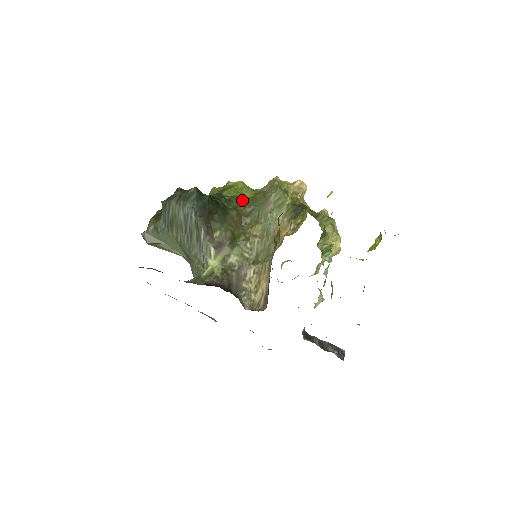
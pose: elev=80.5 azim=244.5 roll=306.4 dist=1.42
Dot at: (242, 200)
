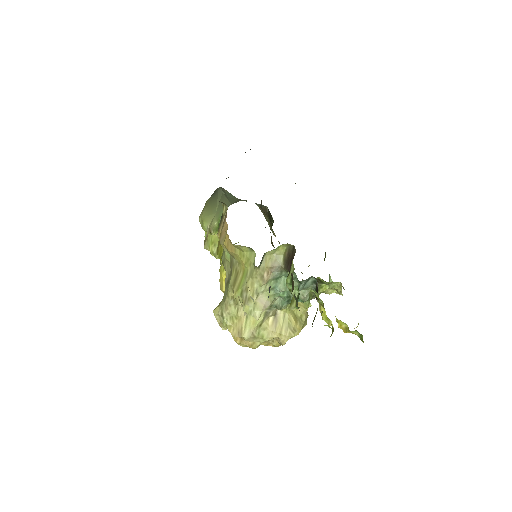
Dot at: occluded
